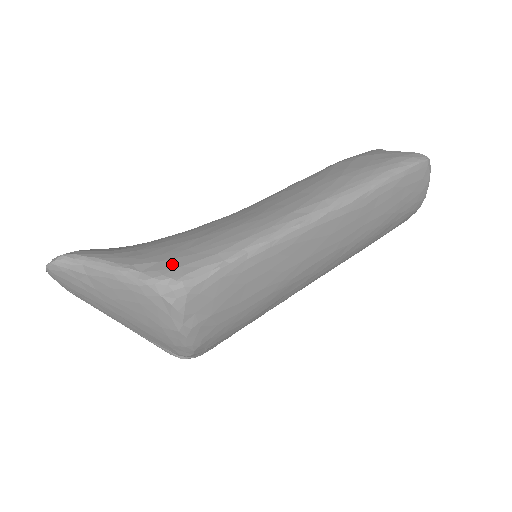
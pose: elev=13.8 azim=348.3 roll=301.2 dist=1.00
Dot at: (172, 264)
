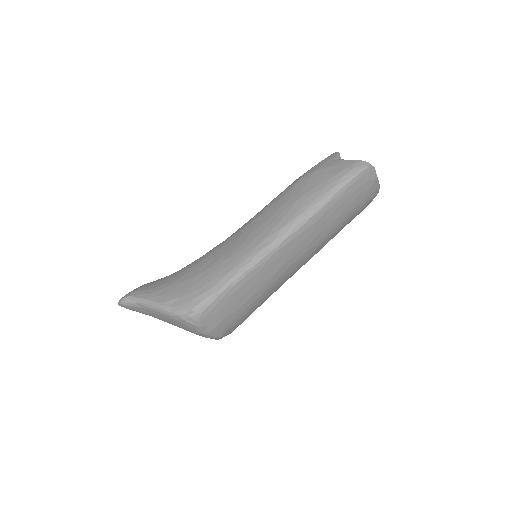
Dot at: (187, 299)
